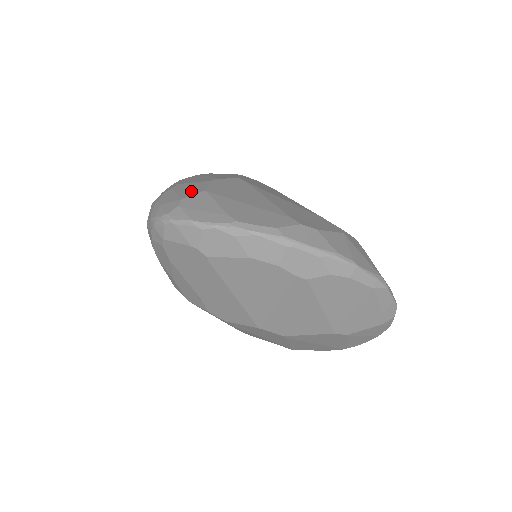
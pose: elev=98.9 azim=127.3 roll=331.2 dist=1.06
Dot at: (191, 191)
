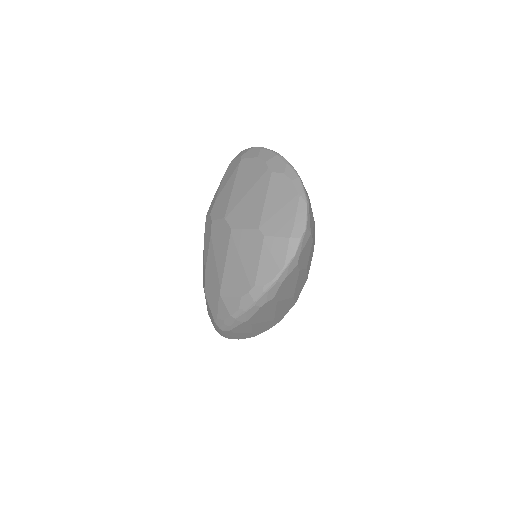
Dot at: occluded
